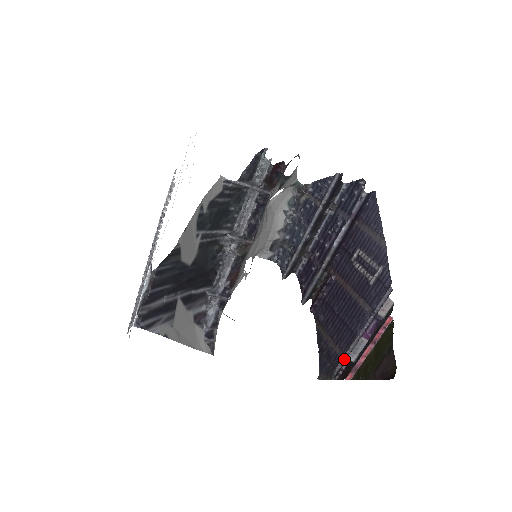
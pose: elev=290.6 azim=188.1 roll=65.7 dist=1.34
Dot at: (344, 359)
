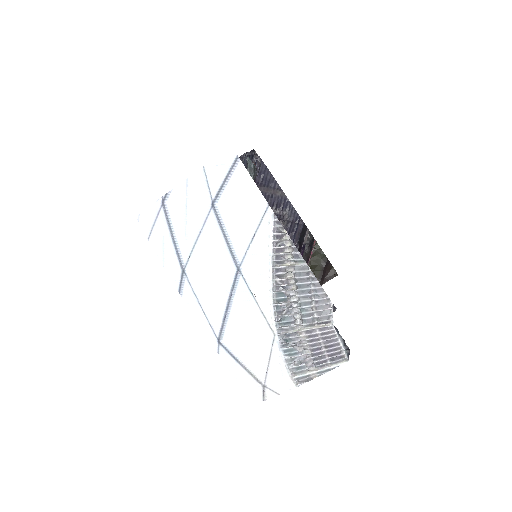
Dot at: occluded
